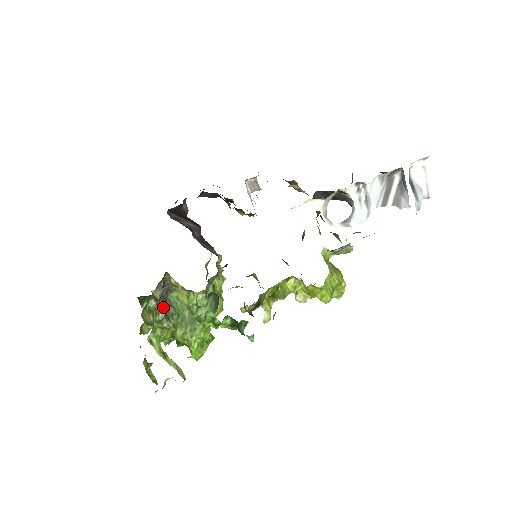
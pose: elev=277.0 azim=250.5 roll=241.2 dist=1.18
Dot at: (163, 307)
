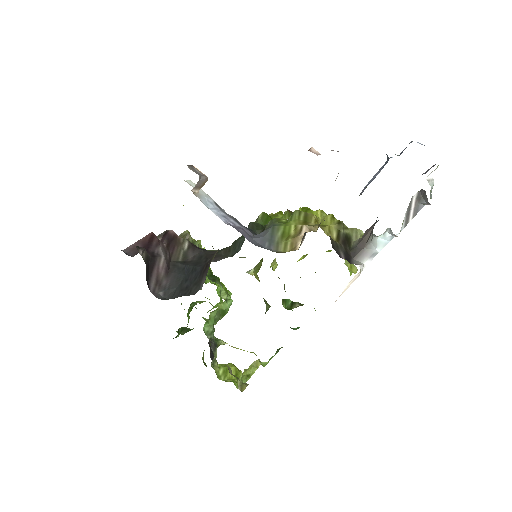
Dot at: (214, 348)
